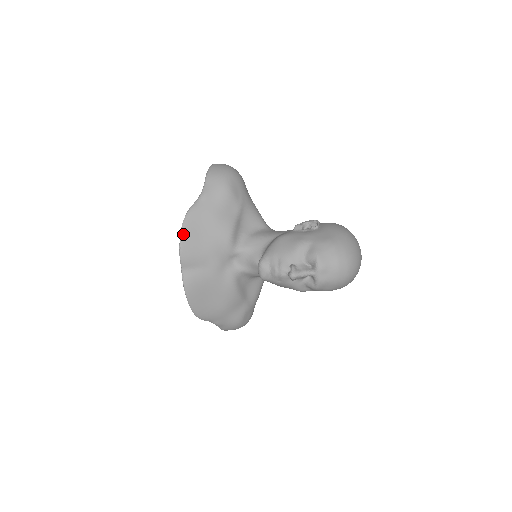
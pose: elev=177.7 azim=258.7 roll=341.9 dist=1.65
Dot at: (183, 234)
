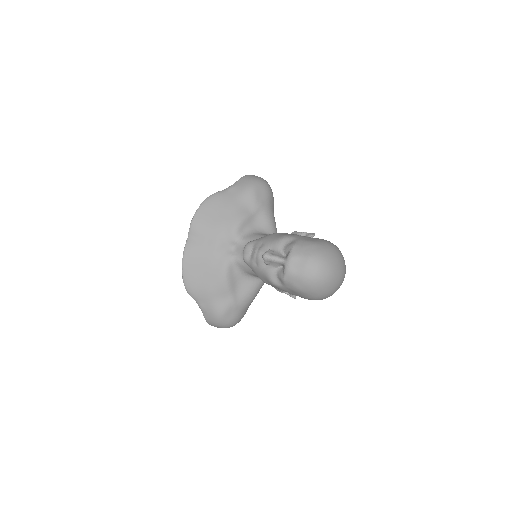
Dot at: (201, 207)
